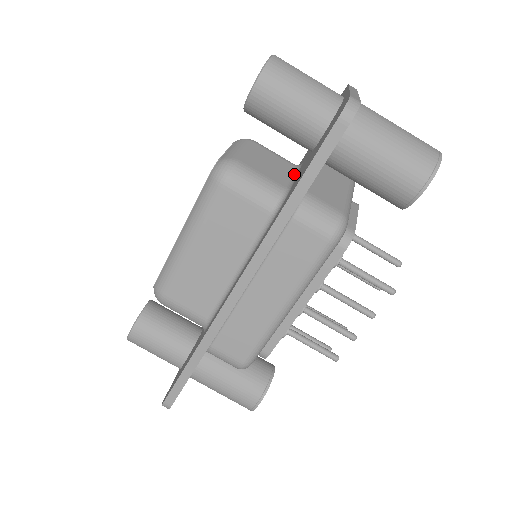
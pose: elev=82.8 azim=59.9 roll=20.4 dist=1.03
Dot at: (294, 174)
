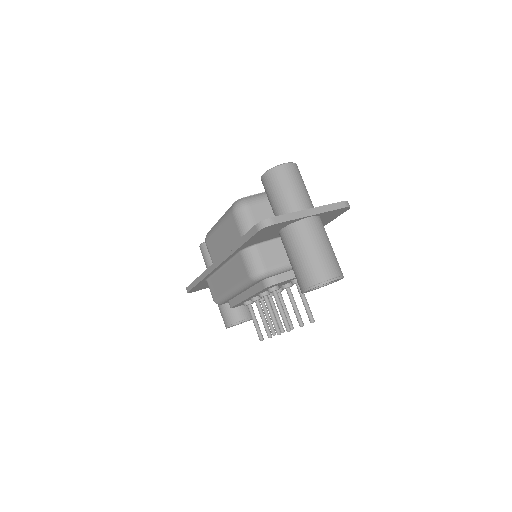
Dot at: occluded
